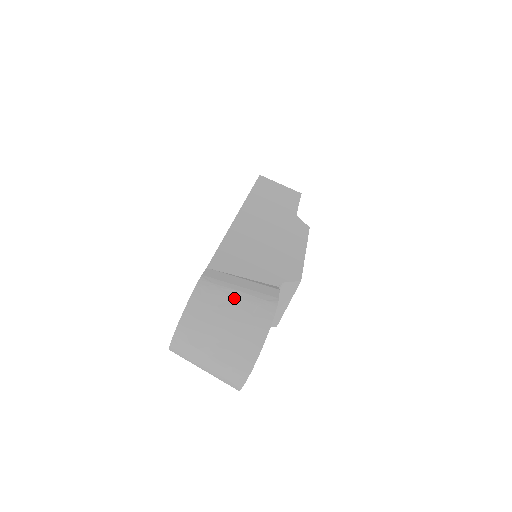
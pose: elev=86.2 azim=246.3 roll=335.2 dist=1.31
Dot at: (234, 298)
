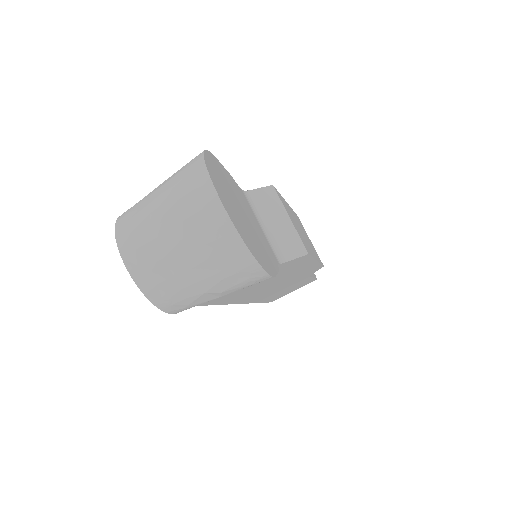
Dot at: occluded
